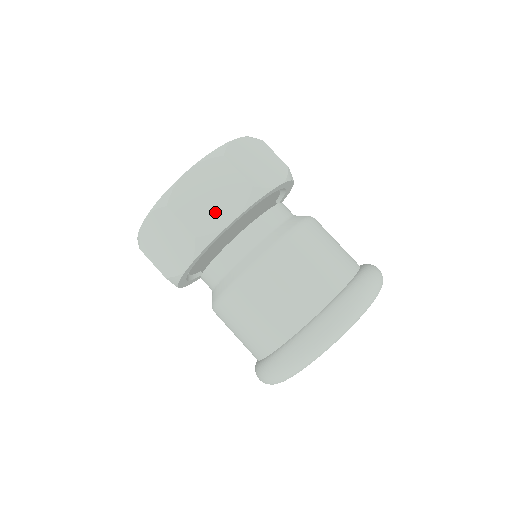
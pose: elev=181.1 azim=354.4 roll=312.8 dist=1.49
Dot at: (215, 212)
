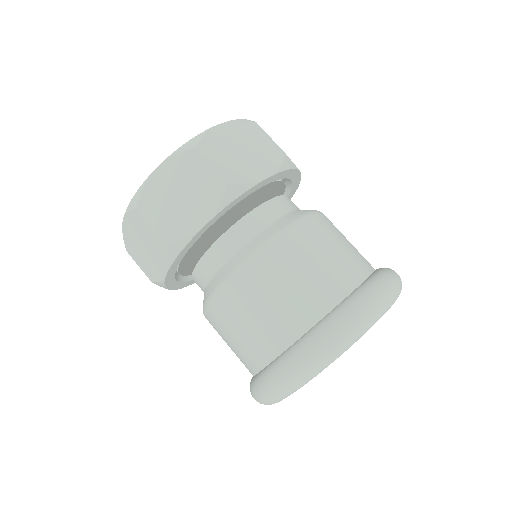
Dot at: (249, 165)
